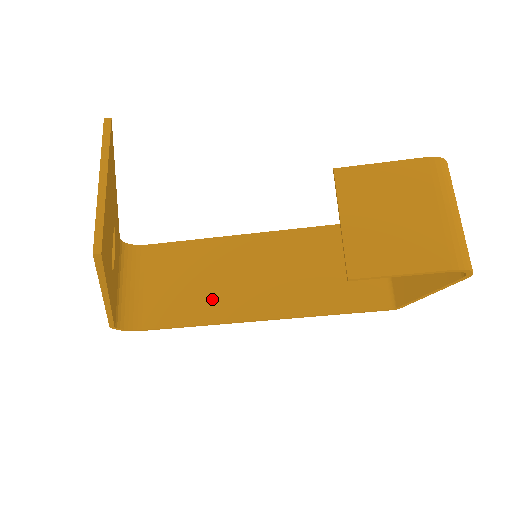
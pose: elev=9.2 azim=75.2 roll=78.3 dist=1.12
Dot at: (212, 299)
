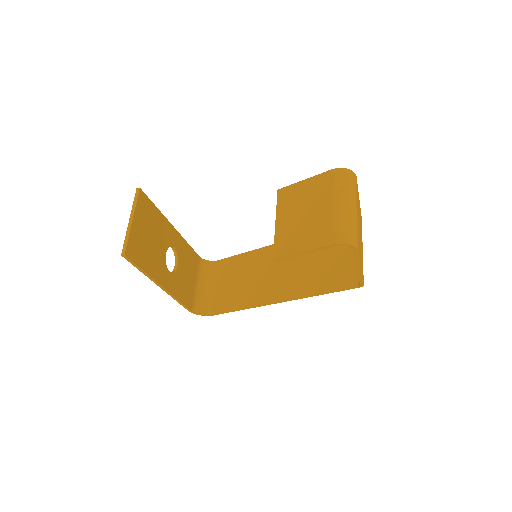
Dot at: (249, 291)
